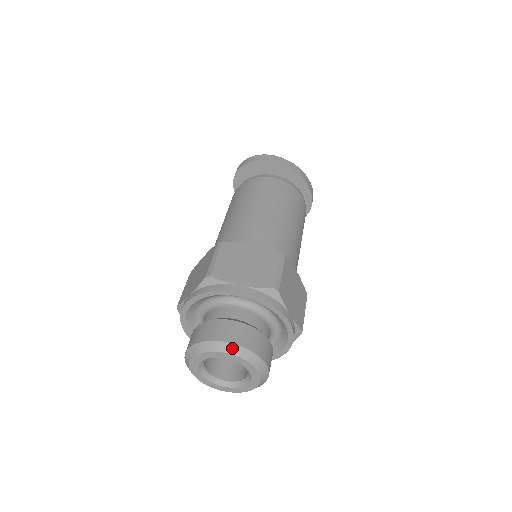
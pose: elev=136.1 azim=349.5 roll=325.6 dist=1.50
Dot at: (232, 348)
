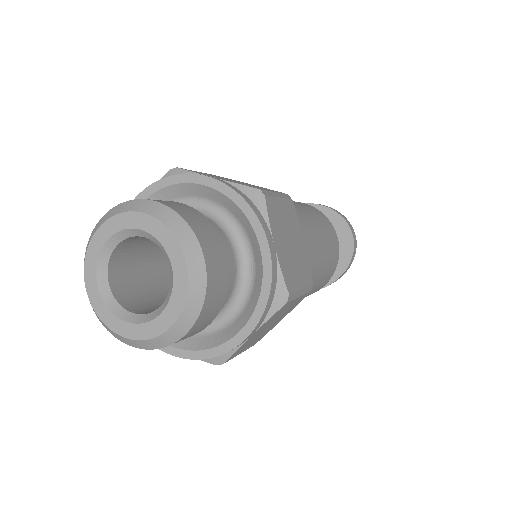
Dot at: (103, 219)
